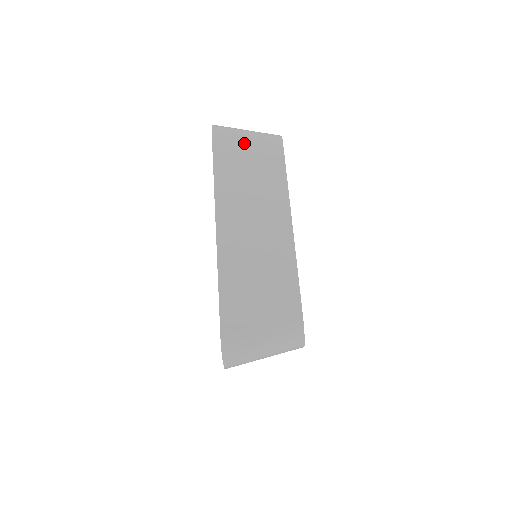
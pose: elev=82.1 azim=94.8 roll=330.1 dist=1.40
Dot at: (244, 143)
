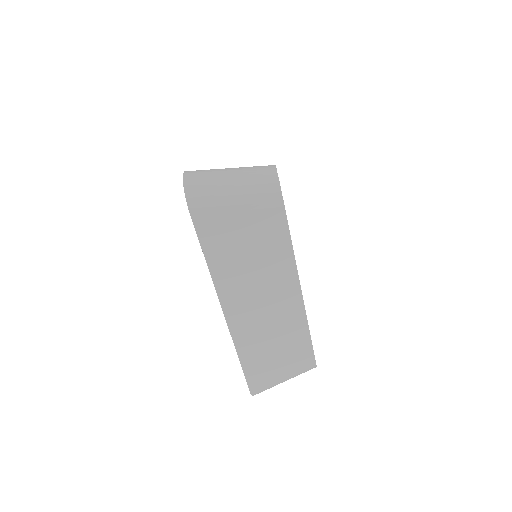
Dot at: (235, 217)
